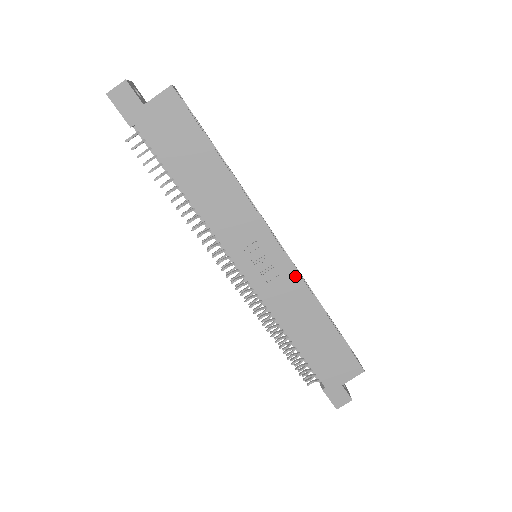
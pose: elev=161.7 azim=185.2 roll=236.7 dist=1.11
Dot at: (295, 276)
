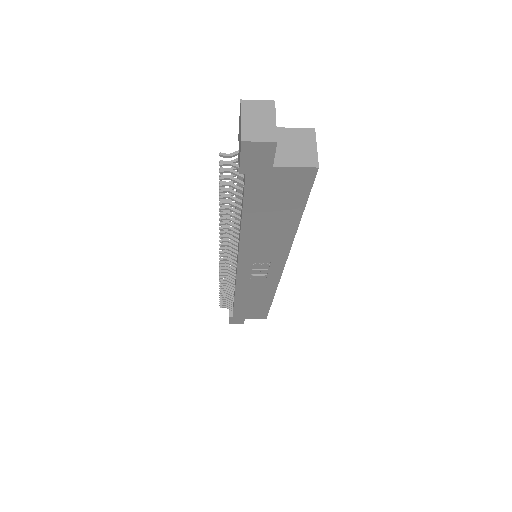
Dot at: (275, 283)
